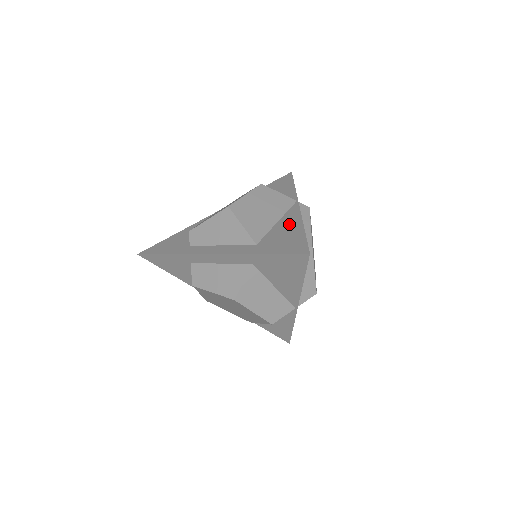
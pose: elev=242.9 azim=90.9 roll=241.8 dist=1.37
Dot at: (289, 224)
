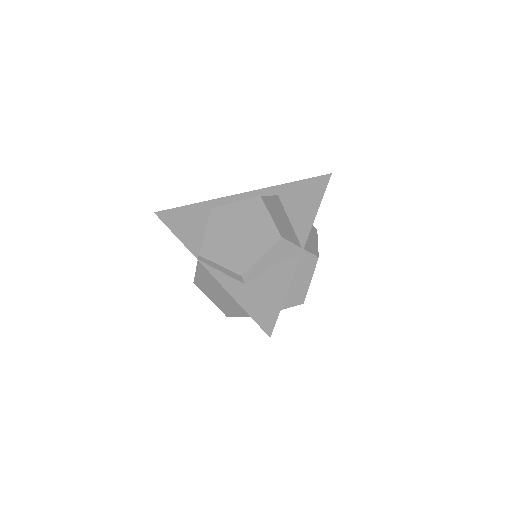
Dot at: occluded
